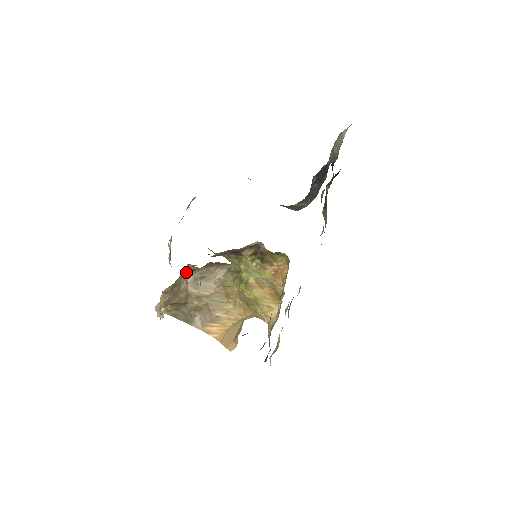
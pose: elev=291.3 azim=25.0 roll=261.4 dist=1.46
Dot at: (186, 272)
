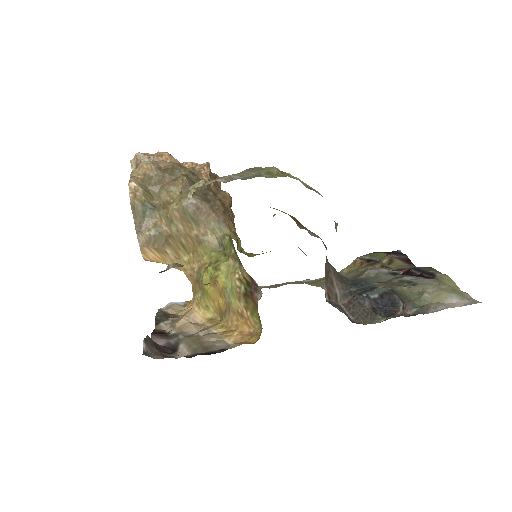
Dot at: occluded
